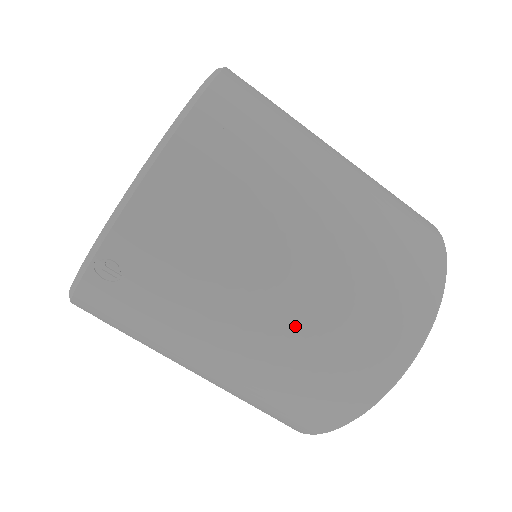
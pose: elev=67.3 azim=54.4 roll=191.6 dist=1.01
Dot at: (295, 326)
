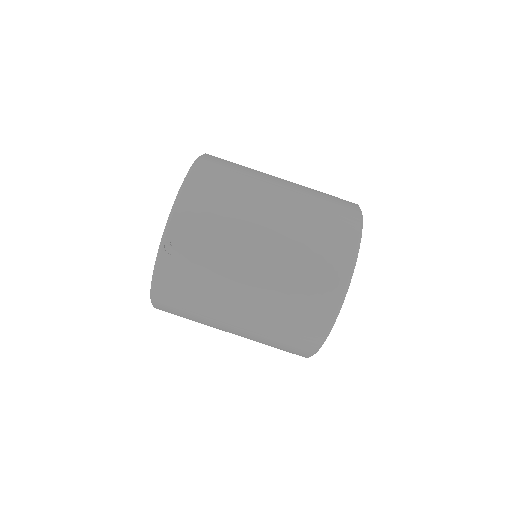
Dot at: (281, 249)
